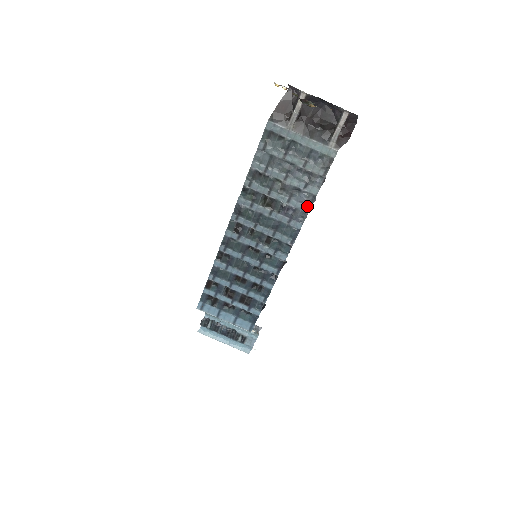
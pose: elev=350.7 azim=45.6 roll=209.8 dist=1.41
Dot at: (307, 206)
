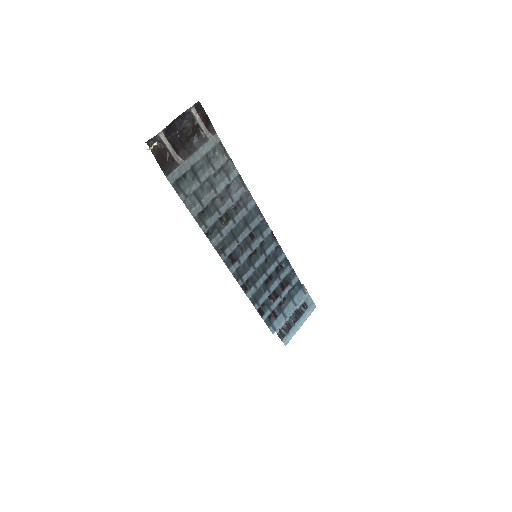
Dot at: (243, 187)
